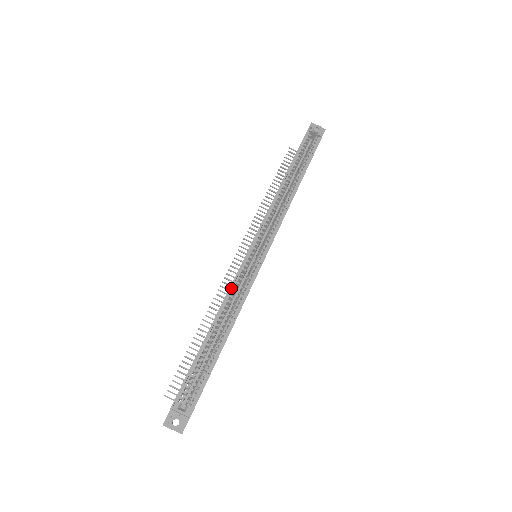
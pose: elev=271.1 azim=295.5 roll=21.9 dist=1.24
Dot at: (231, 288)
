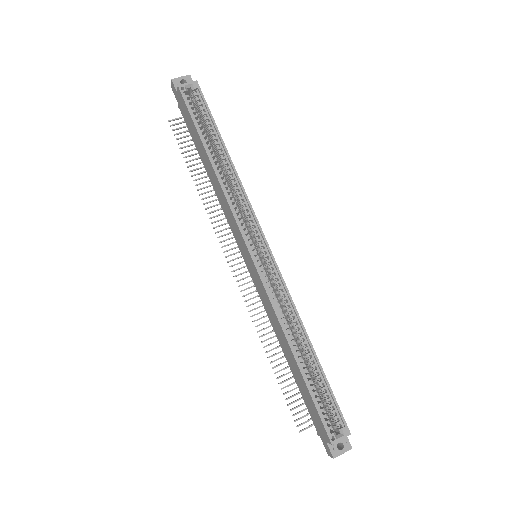
Dot at: (274, 307)
